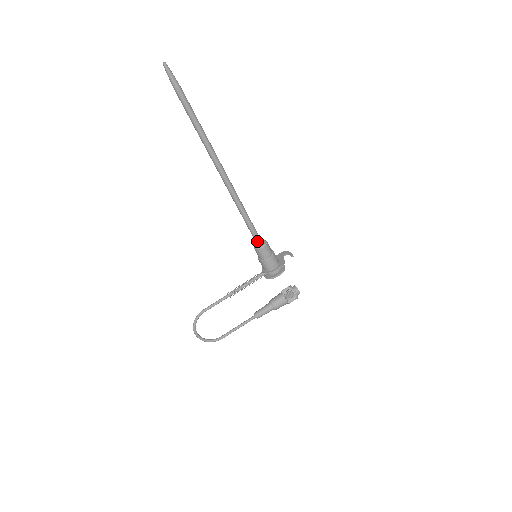
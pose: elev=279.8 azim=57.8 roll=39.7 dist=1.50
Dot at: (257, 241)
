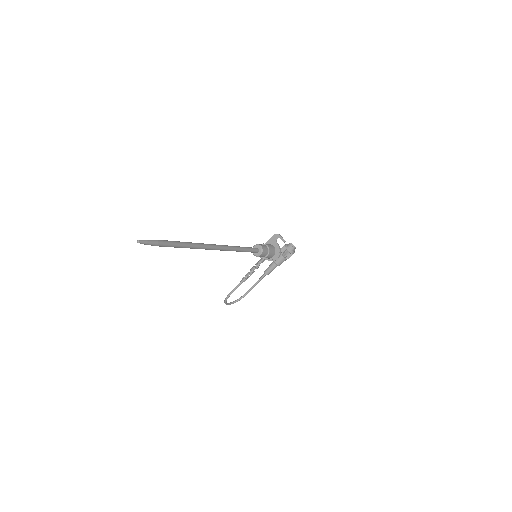
Dot at: (254, 252)
